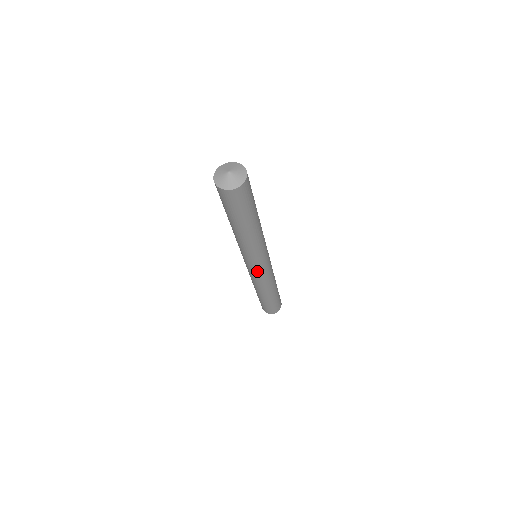
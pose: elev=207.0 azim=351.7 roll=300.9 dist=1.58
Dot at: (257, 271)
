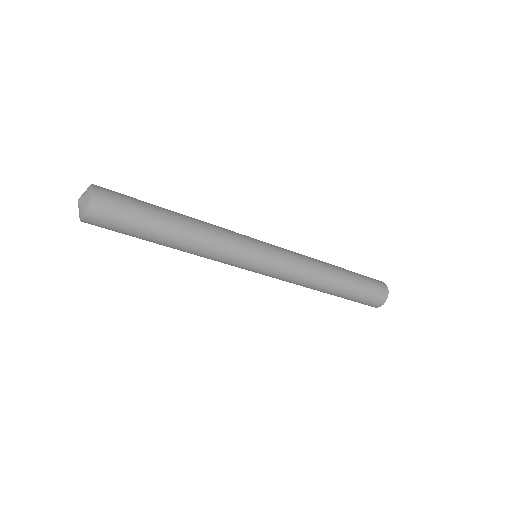
Dot at: (266, 273)
